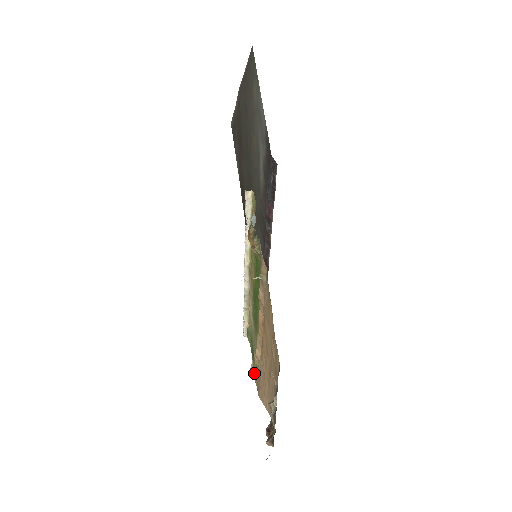
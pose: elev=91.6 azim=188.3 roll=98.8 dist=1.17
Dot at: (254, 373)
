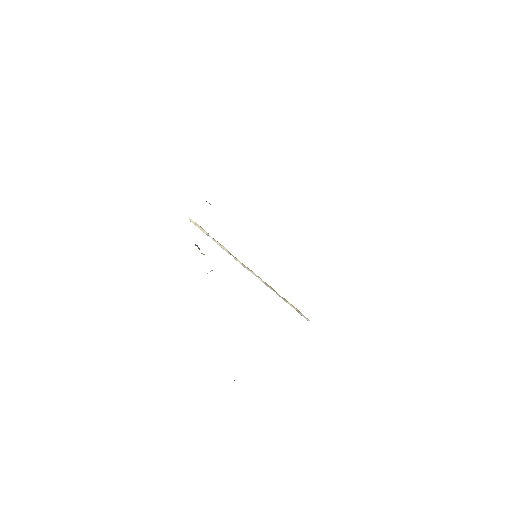
Dot at: occluded
